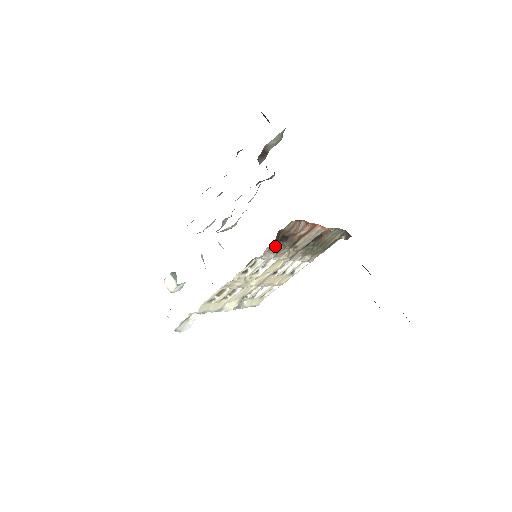
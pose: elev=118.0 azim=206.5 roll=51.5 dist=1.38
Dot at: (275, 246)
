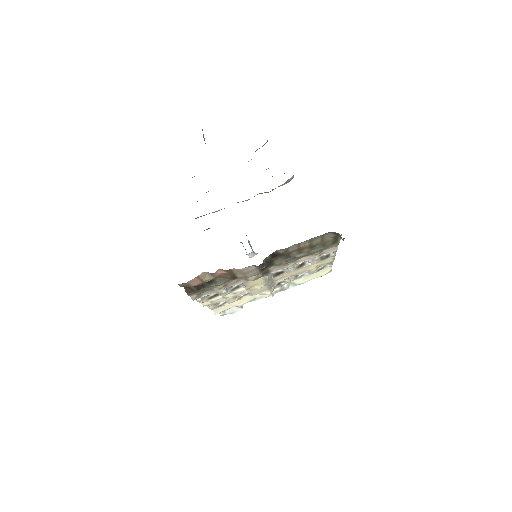
Dot at: (202, 291)
